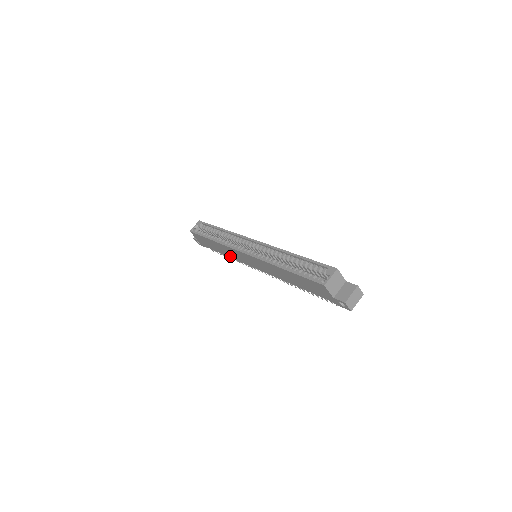
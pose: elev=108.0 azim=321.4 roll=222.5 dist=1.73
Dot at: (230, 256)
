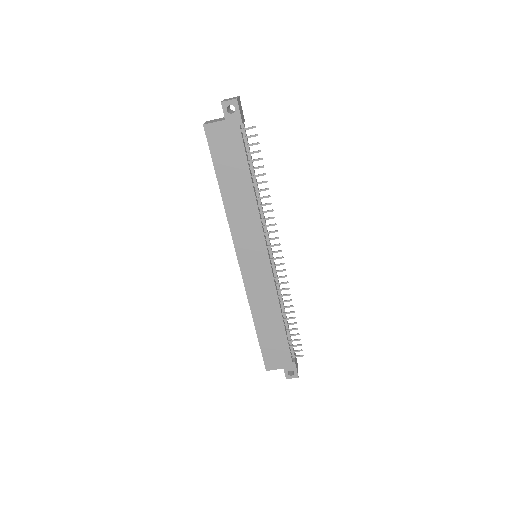
Dot at: (276, 308)
